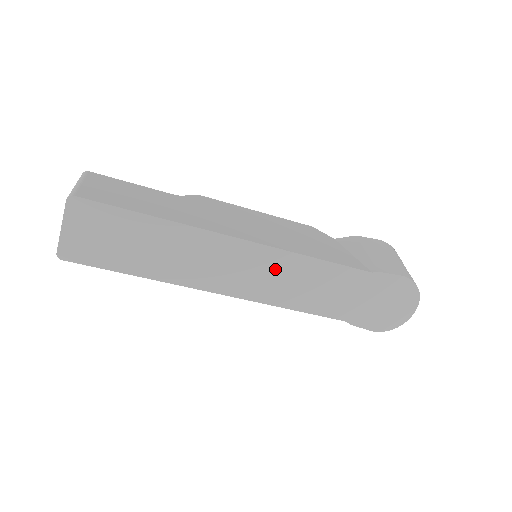
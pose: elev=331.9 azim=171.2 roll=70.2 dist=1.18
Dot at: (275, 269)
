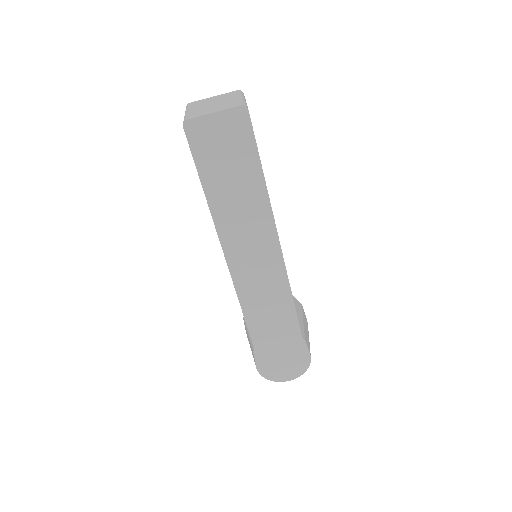
Dot at: (269, 279)
